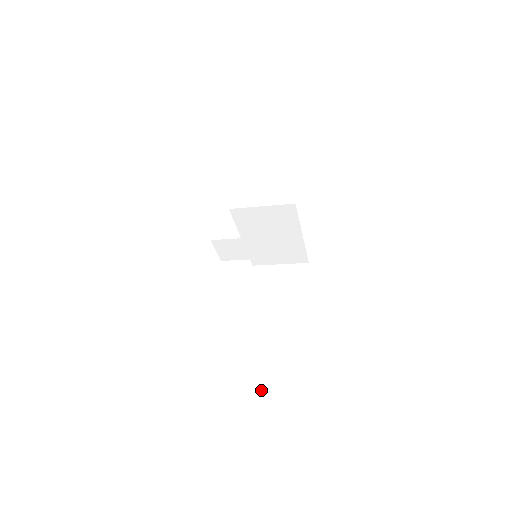
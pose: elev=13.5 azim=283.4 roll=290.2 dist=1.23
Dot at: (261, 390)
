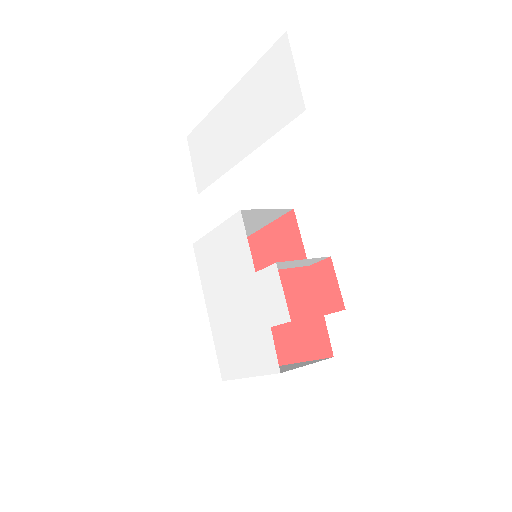
Dot at: occluded
